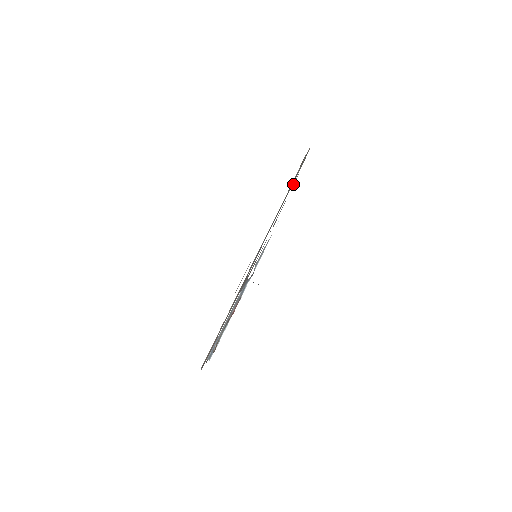
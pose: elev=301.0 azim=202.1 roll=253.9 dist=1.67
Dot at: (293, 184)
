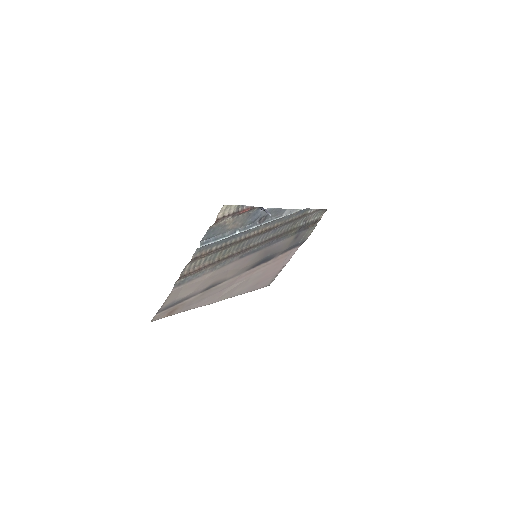
Dot at: (307, 212)
